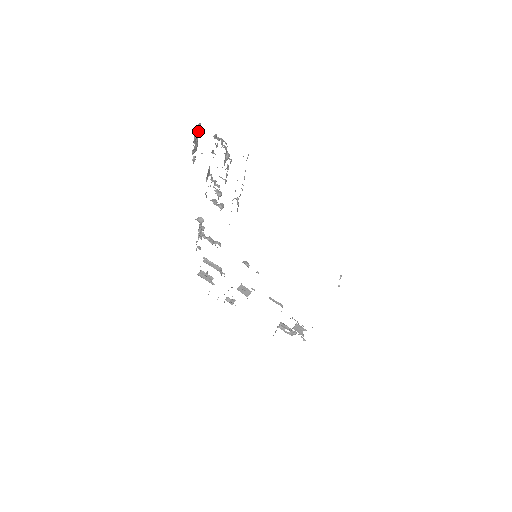
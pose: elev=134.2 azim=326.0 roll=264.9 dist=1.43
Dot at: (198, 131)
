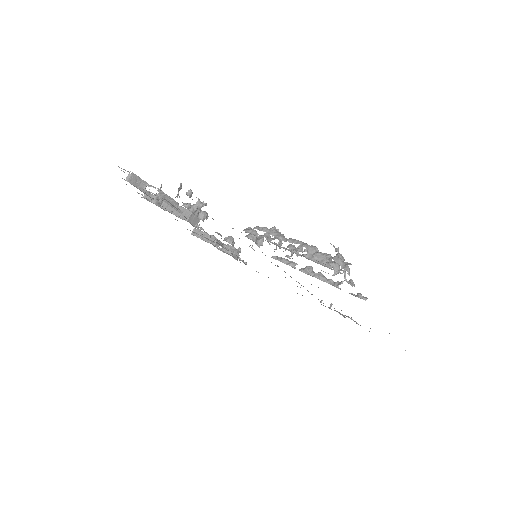
Dot at: occluded
